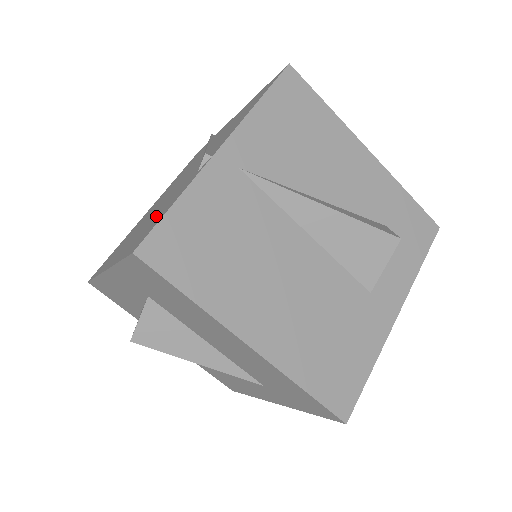
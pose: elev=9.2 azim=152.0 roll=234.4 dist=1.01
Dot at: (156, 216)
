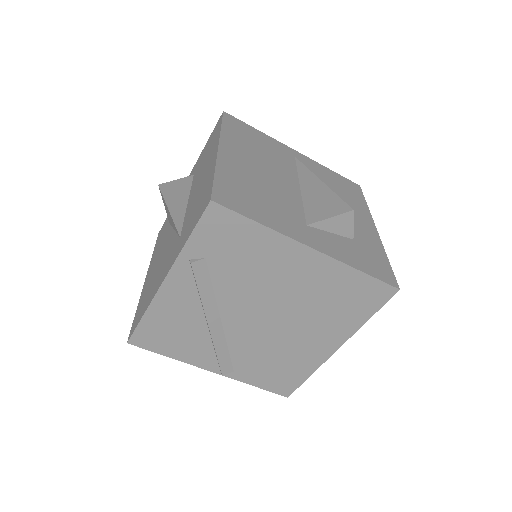
Dot at: occluded
